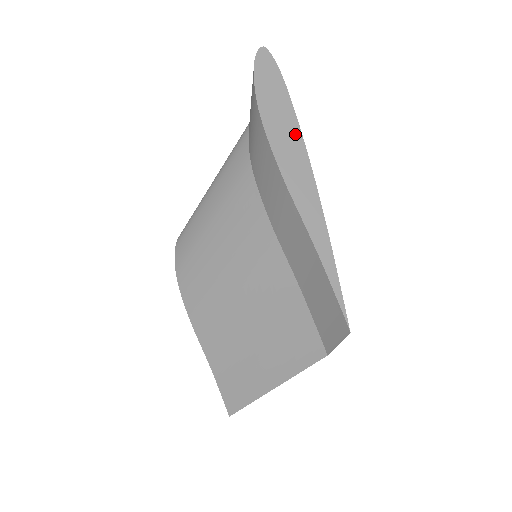
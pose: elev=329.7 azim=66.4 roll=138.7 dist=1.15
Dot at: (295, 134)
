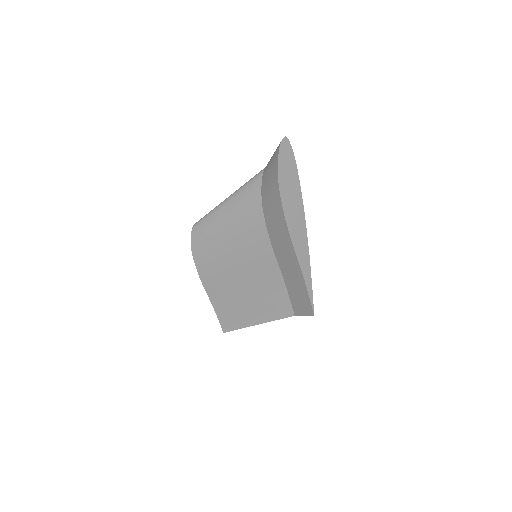
Dot at: (299, 201)
